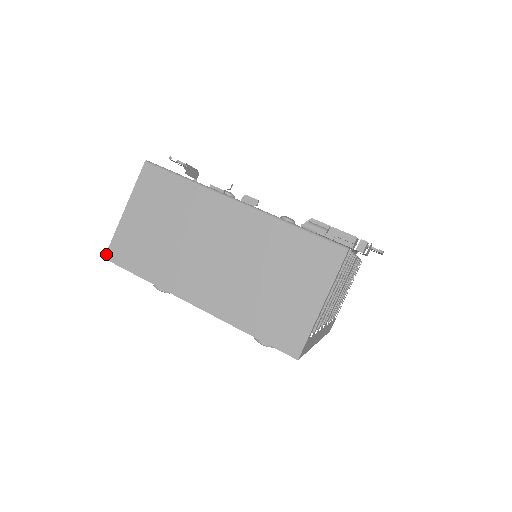
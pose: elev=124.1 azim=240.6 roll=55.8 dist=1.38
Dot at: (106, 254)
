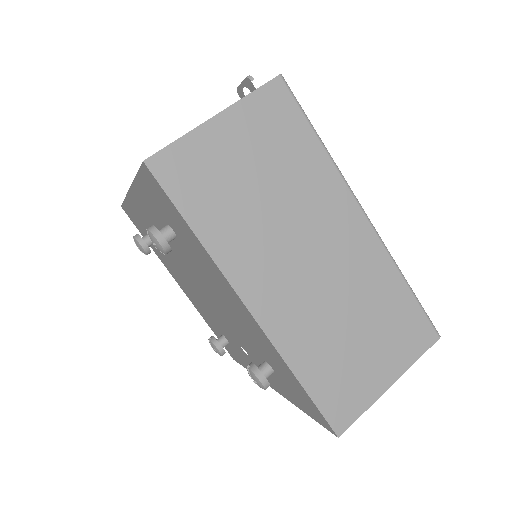
Dot at: (151, 157)
